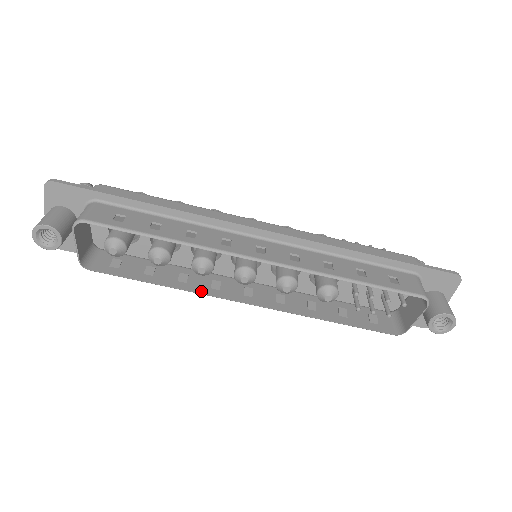
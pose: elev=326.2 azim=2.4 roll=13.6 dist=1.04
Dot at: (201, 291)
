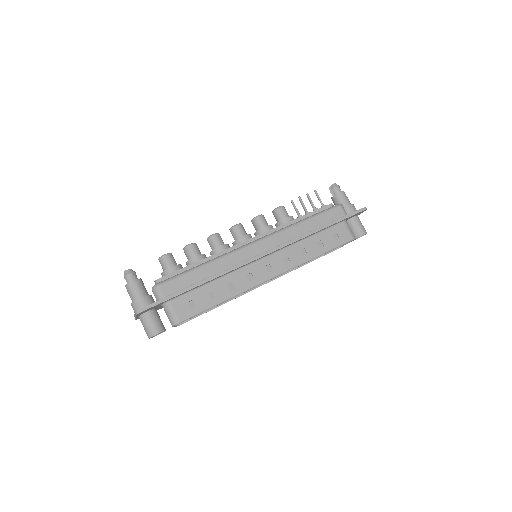
Dot at: occluded
